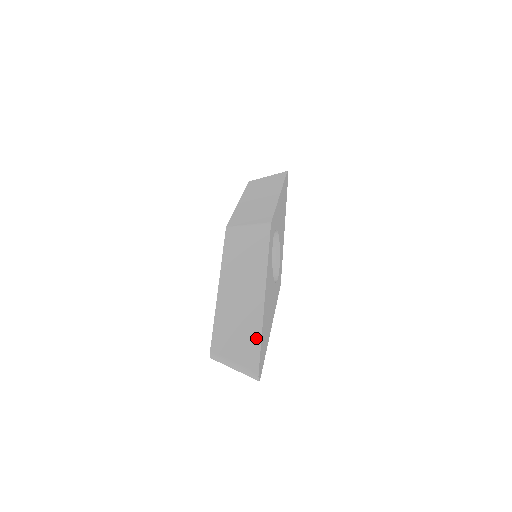
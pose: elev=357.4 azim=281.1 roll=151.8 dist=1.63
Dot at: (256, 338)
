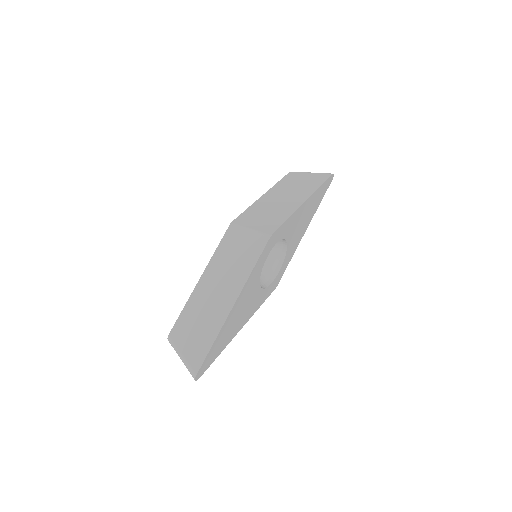
Dot at: (208, 342)
